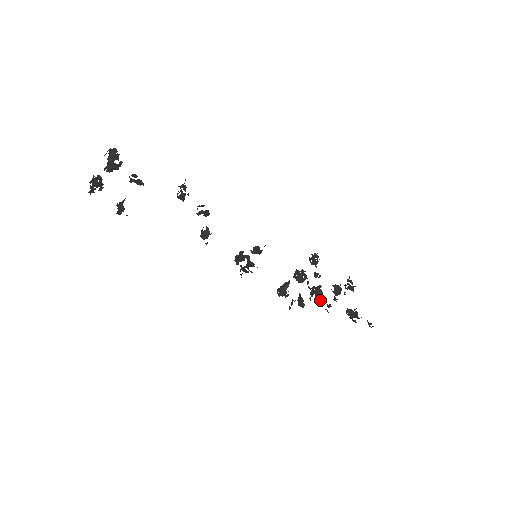
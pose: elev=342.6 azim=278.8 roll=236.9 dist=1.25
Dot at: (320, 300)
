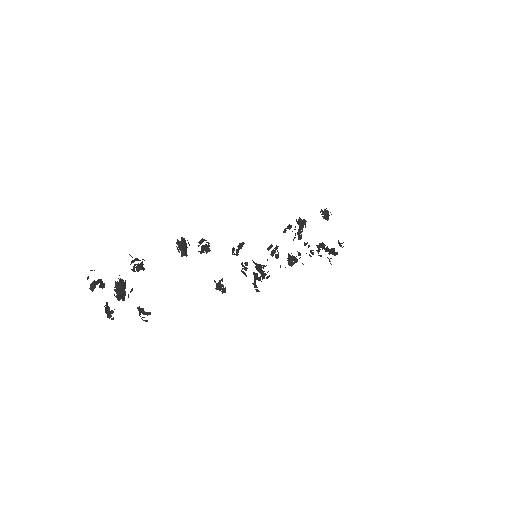
Dot at: (301, 237)
